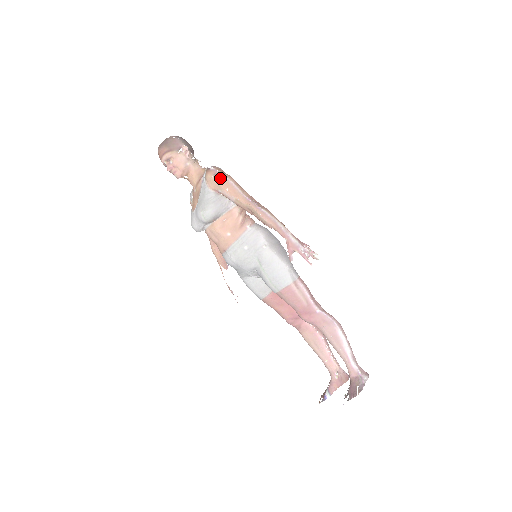
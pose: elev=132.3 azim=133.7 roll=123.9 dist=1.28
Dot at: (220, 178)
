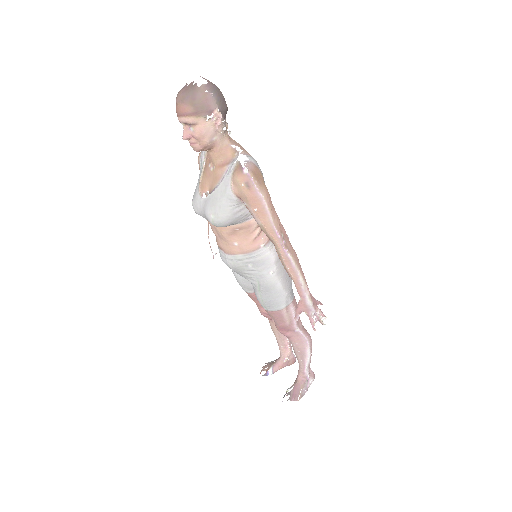
Dot at: (252, 192)
